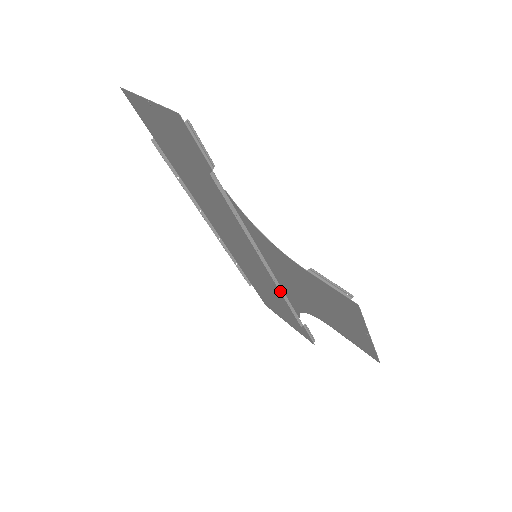
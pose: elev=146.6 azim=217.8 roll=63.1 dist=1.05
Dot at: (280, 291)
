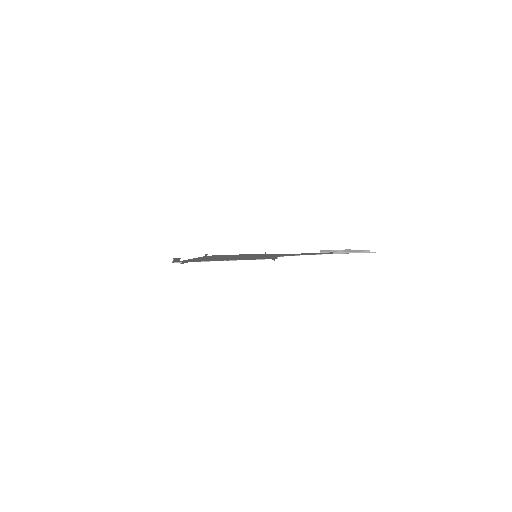
Dot at: occluded
